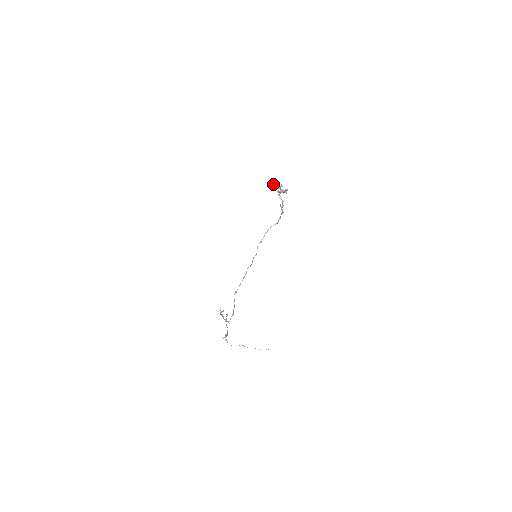
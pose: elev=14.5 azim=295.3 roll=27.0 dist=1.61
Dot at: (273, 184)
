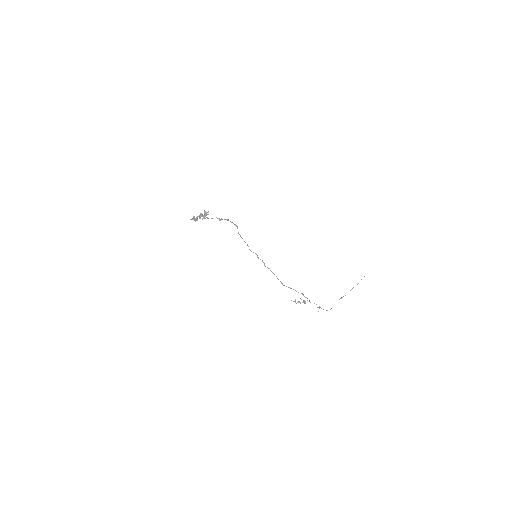
Dot at: occluded
